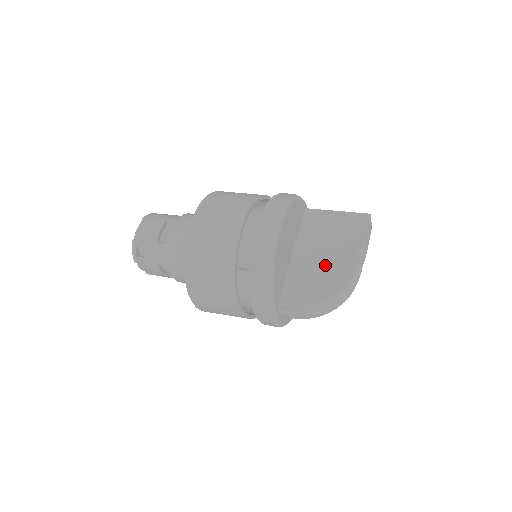
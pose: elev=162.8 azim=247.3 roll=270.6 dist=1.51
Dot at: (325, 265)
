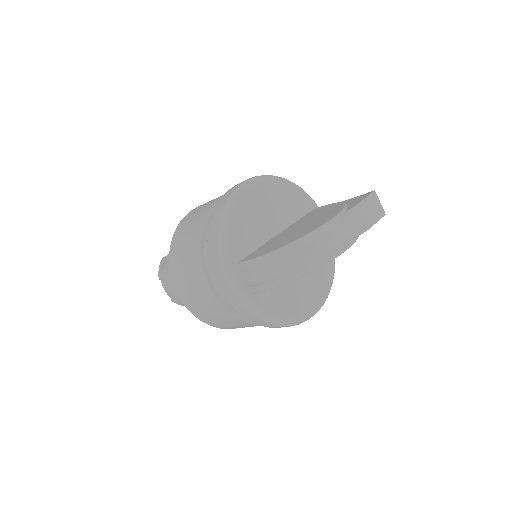
Dot at: (302, 228)
